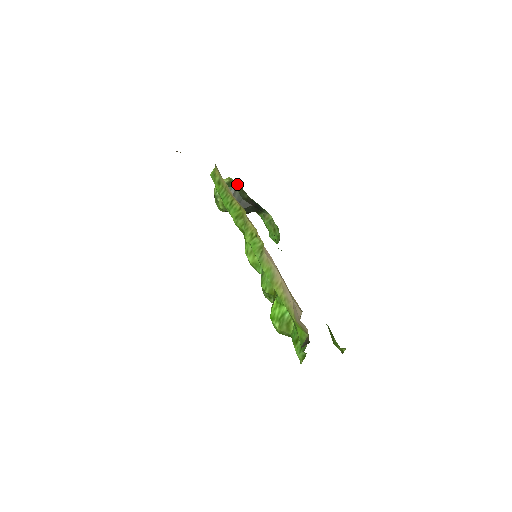
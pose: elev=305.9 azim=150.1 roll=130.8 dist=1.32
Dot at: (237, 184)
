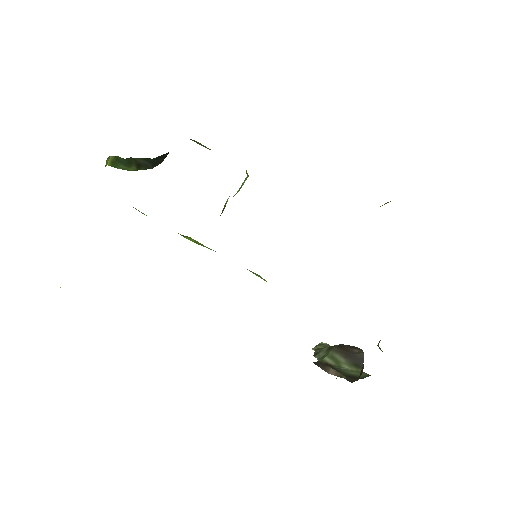
Dot at: (127, 158)
